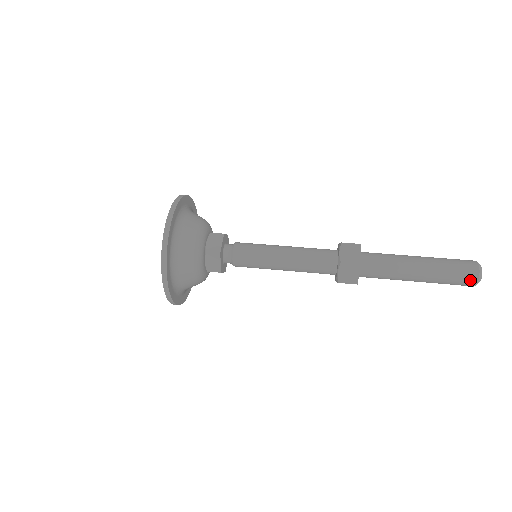
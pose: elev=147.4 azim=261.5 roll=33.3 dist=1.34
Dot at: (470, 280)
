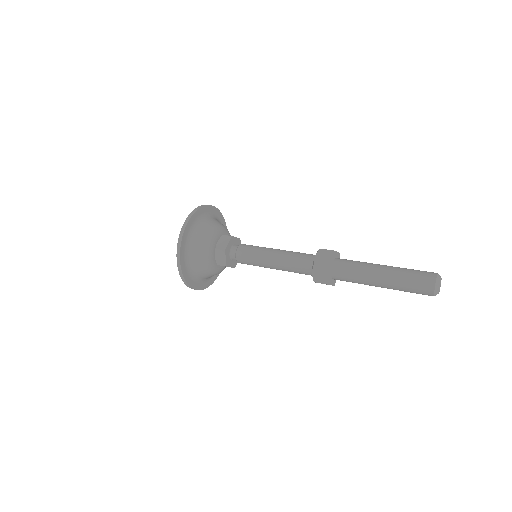
Dot at: (429, 278)
